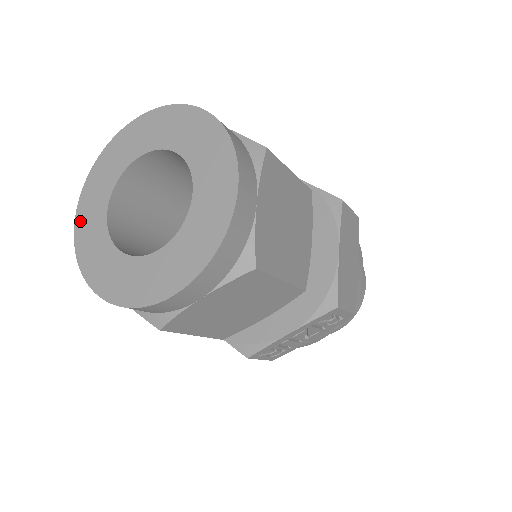
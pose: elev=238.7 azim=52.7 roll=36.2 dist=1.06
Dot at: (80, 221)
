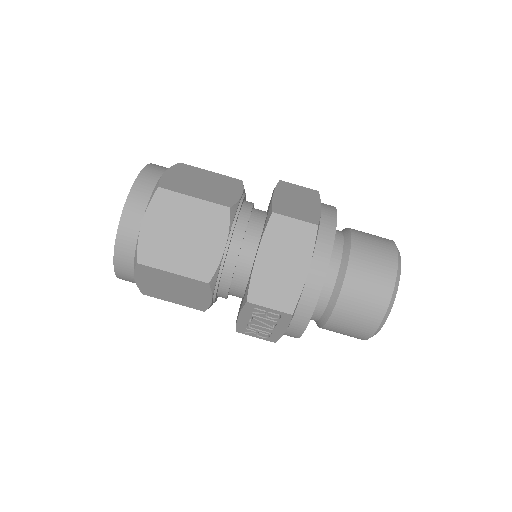
Dot at: occluded
